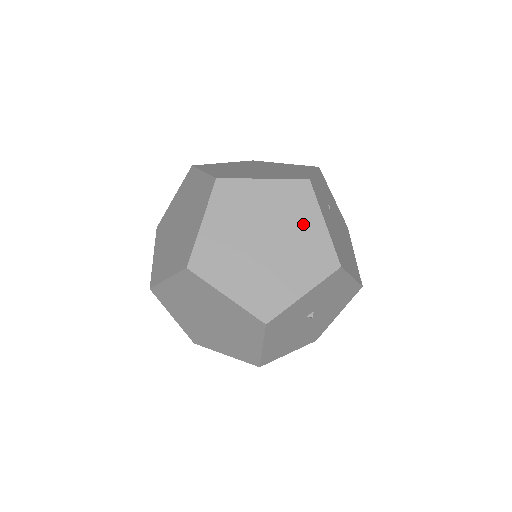
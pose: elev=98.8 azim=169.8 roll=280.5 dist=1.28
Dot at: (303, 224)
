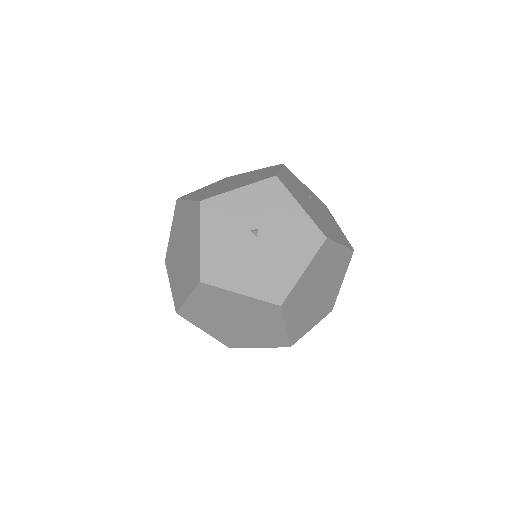
Dot at: (264, 173)
